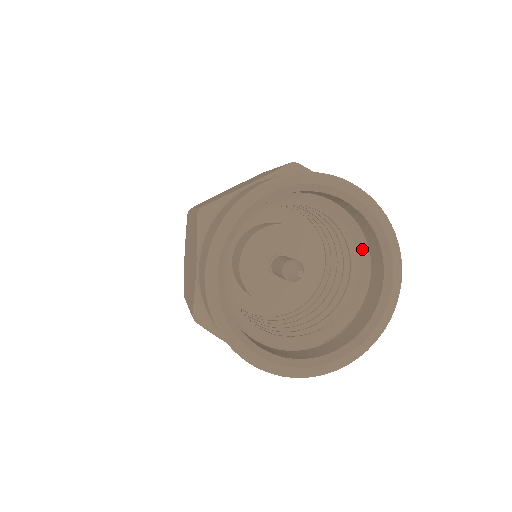
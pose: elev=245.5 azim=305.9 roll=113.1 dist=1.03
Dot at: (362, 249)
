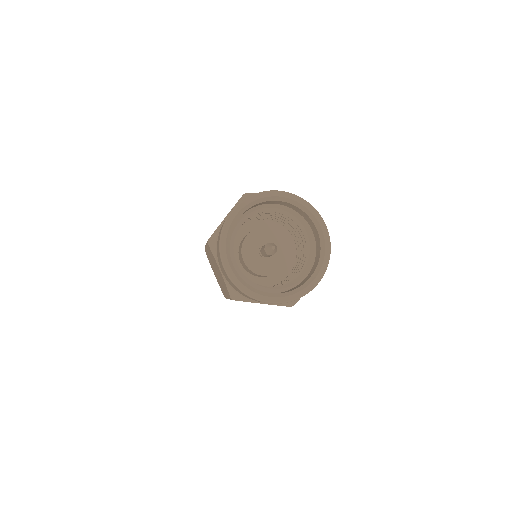
Dot at: (311, 260)
